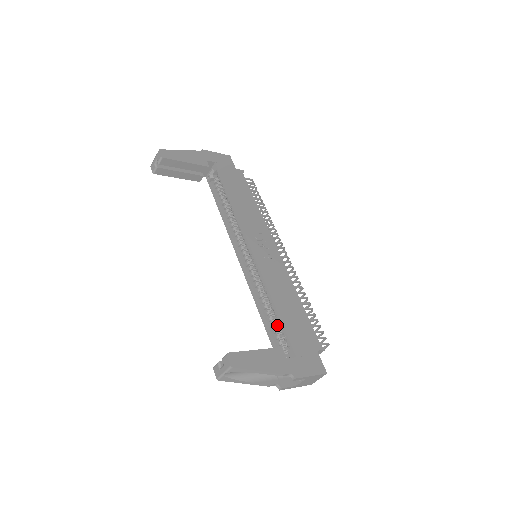
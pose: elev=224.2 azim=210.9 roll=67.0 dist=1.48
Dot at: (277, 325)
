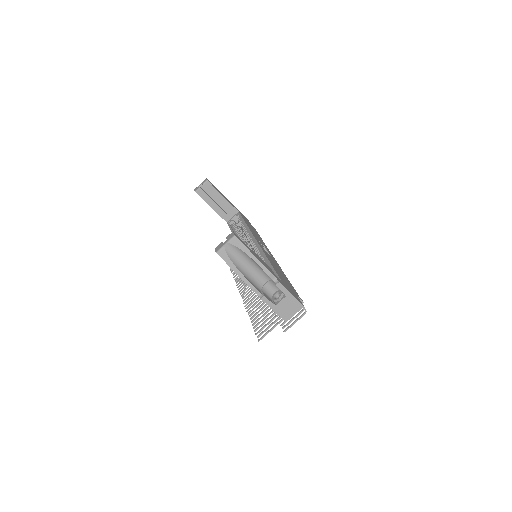
Dot at: occluded
